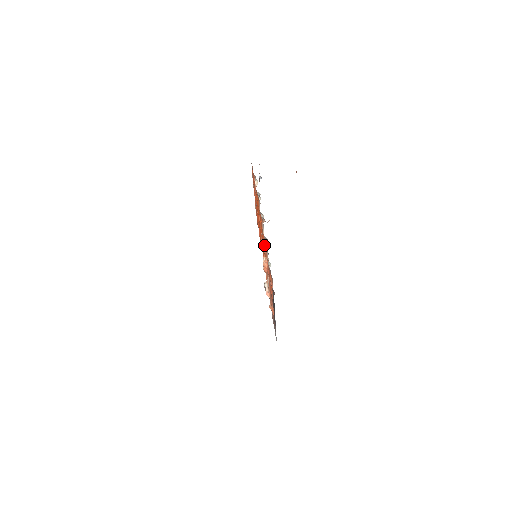
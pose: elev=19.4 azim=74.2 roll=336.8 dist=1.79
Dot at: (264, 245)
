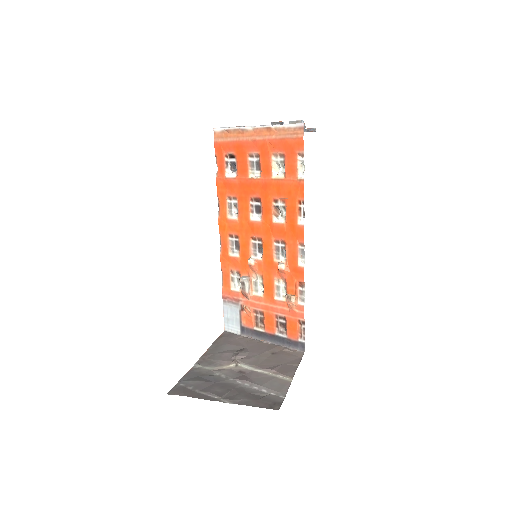
Dot at: (289, 271)
